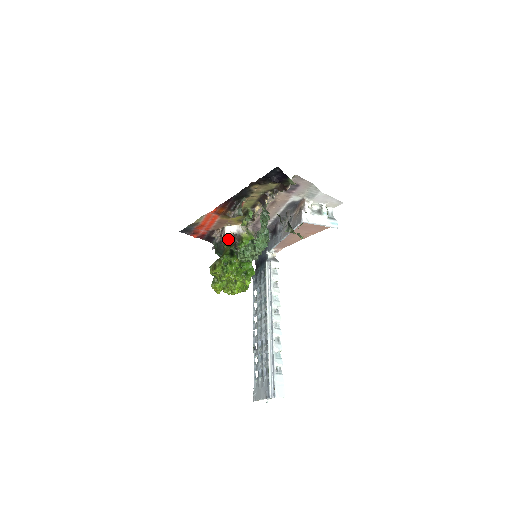
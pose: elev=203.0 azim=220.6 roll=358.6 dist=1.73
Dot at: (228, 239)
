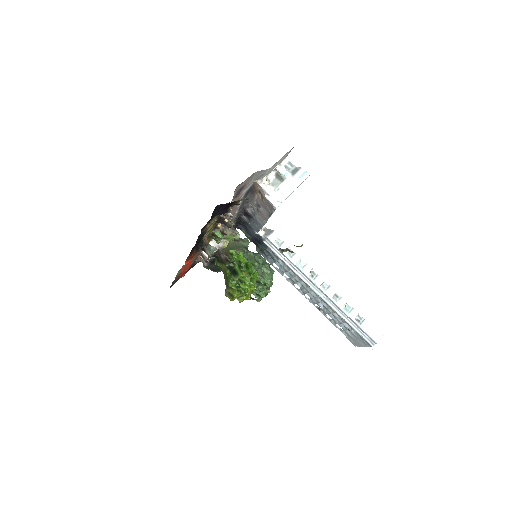
Dot at: (214, 257)
